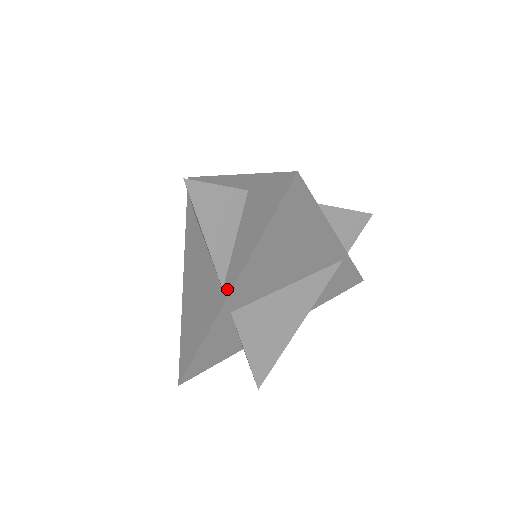
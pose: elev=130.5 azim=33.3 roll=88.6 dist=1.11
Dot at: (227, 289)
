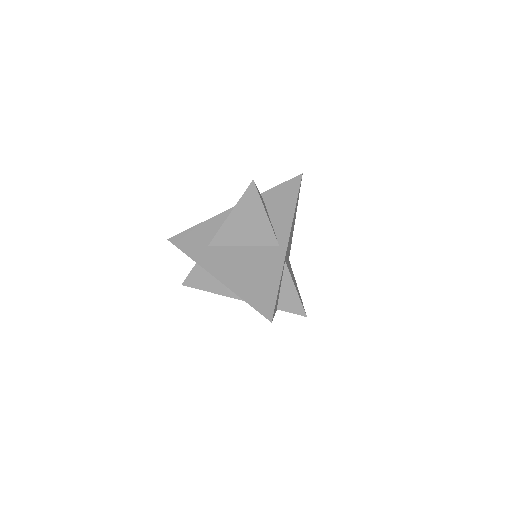
Dot at: (284, 242)
